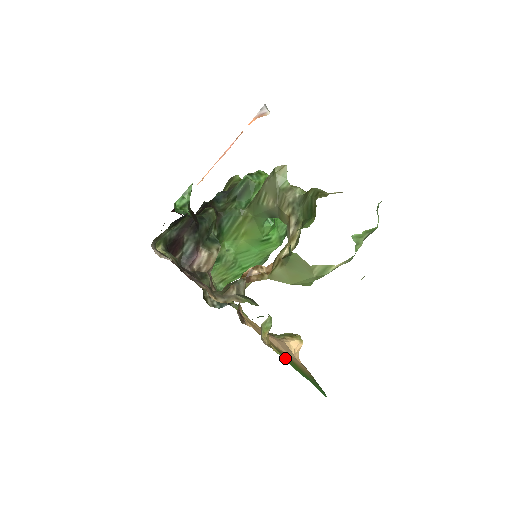
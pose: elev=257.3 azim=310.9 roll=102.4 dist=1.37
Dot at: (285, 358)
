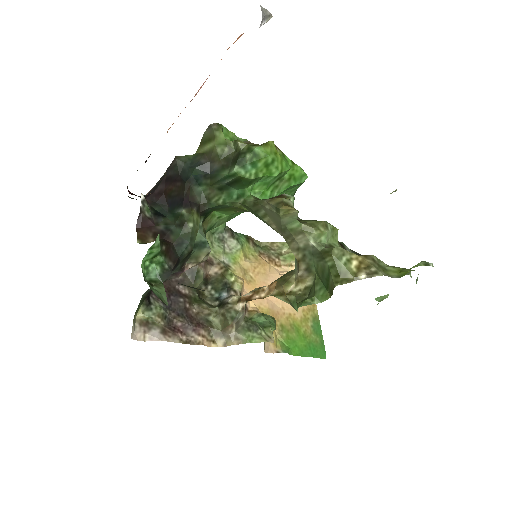
Dot at: (289, 341)
